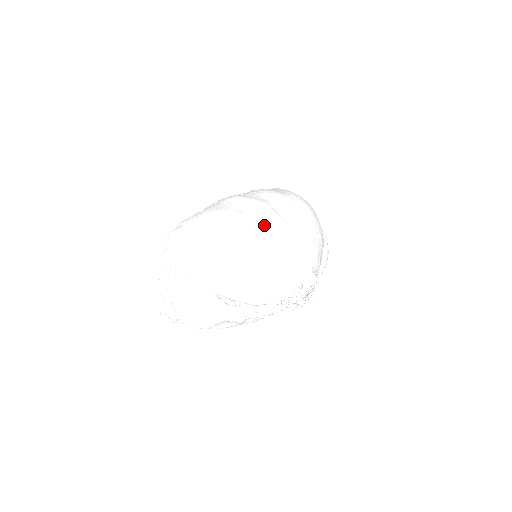
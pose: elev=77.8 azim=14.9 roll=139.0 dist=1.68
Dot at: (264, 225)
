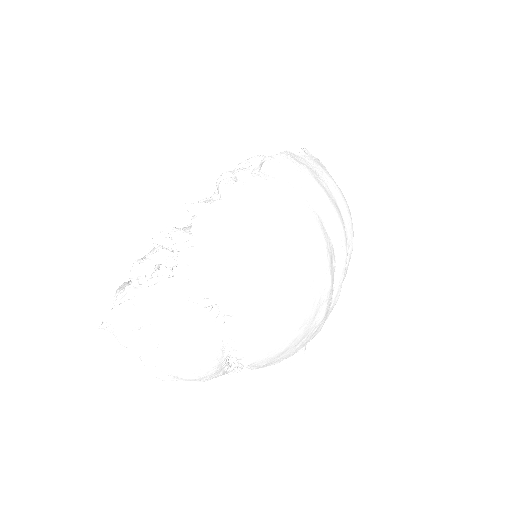
Dot at: (336, 269)
